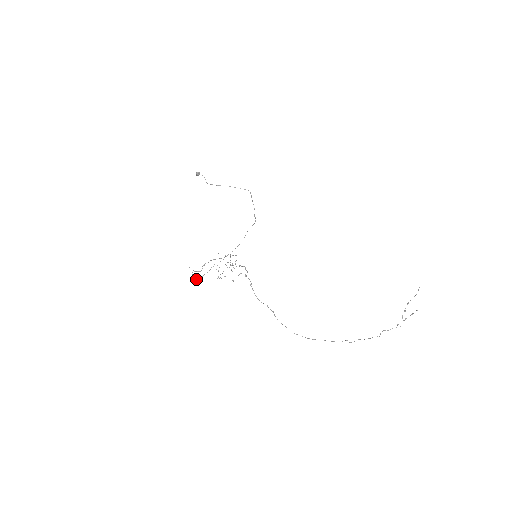
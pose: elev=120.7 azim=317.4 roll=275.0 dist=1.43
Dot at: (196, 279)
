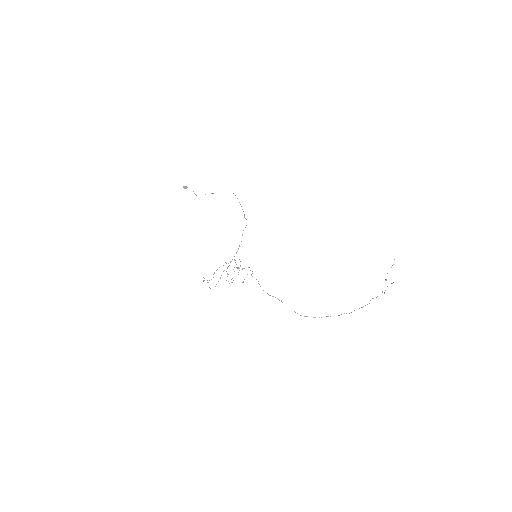
Dot at: occluded
